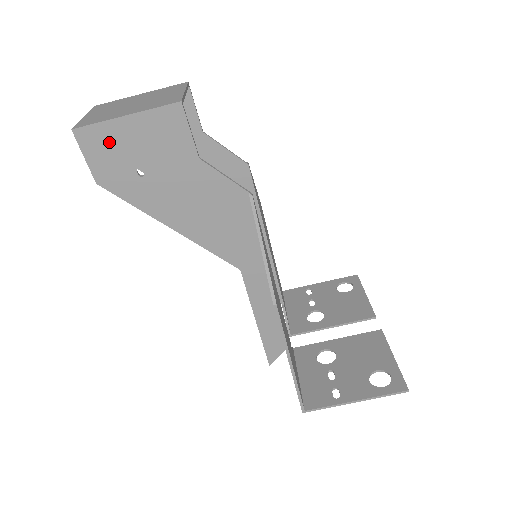
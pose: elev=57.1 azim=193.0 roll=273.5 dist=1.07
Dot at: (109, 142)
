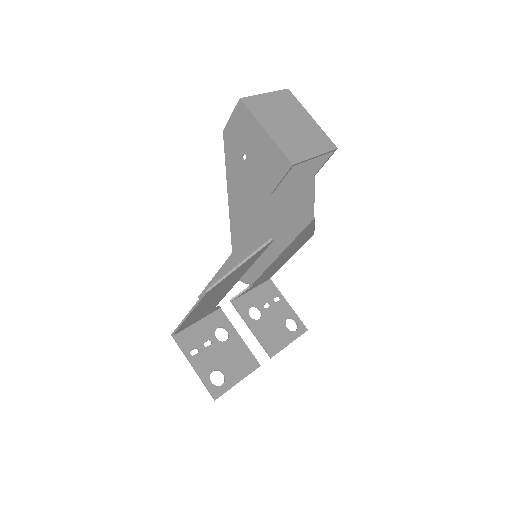
Dot at: (247, 127)
